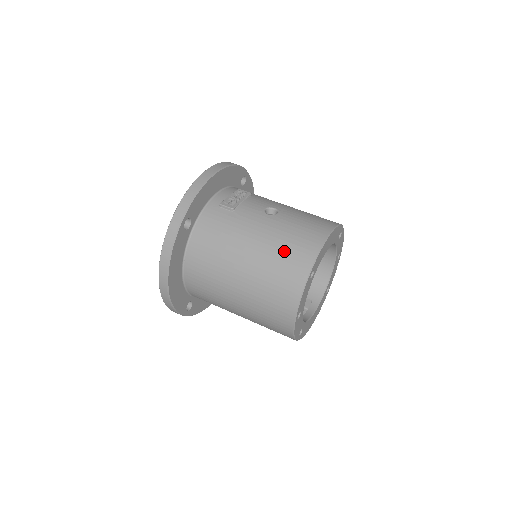
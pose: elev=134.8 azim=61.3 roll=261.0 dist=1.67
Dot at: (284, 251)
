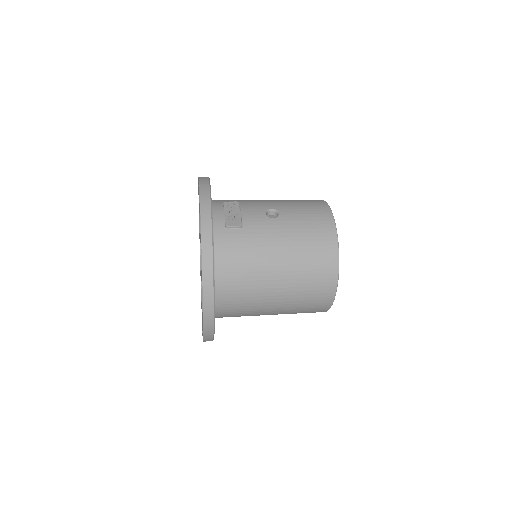
Dot at: (309, 246)
